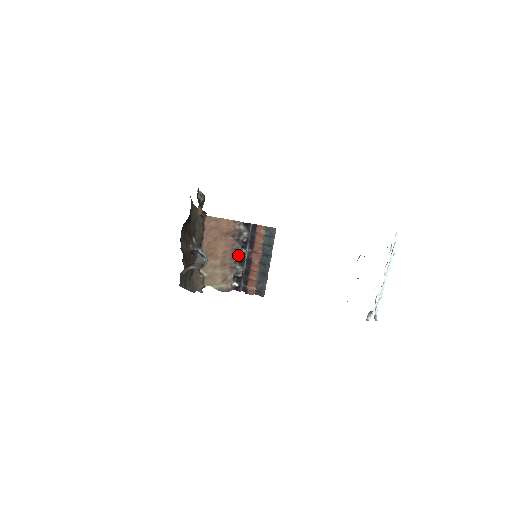
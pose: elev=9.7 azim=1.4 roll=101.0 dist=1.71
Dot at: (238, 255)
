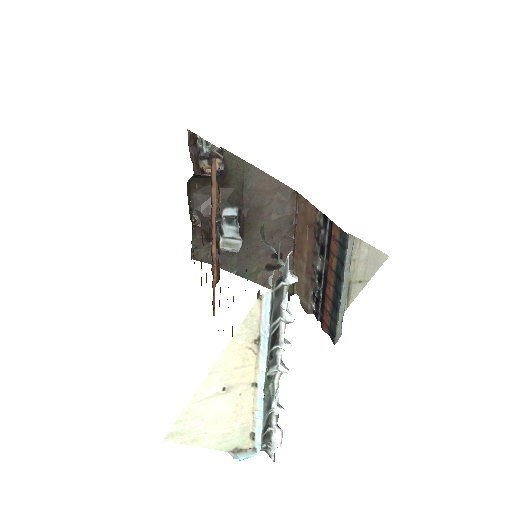
Dot at: (317, 263)
